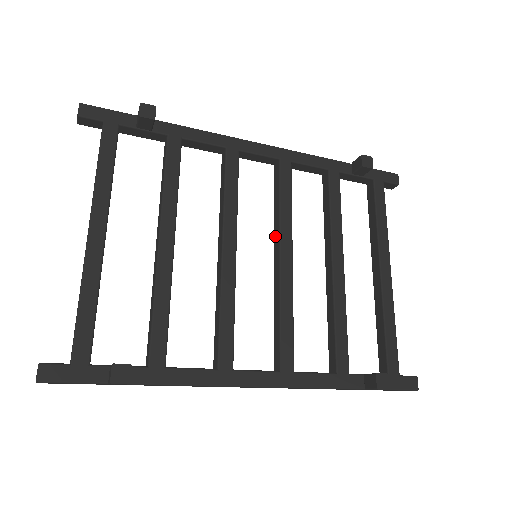
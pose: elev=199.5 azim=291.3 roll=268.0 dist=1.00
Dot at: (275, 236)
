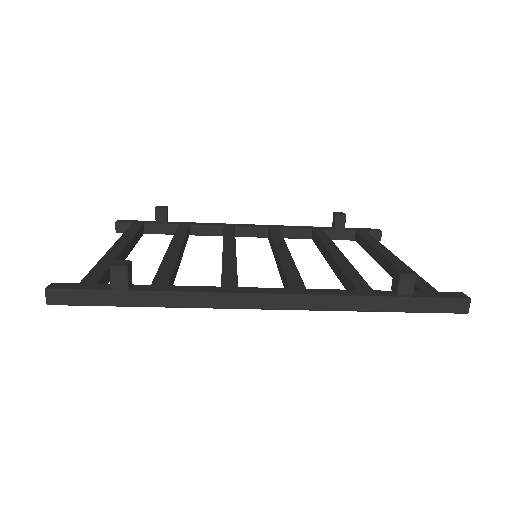
Dot at: (273, 253)
